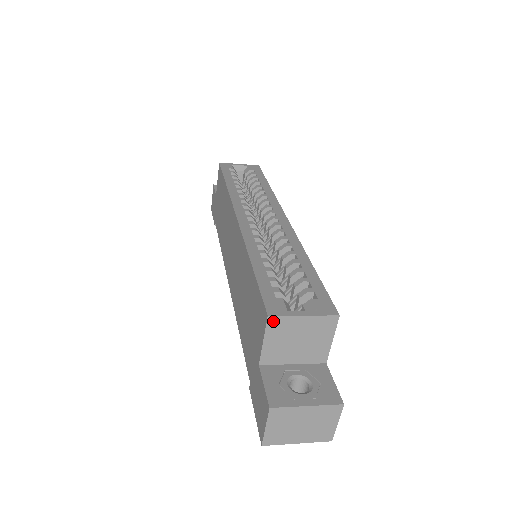
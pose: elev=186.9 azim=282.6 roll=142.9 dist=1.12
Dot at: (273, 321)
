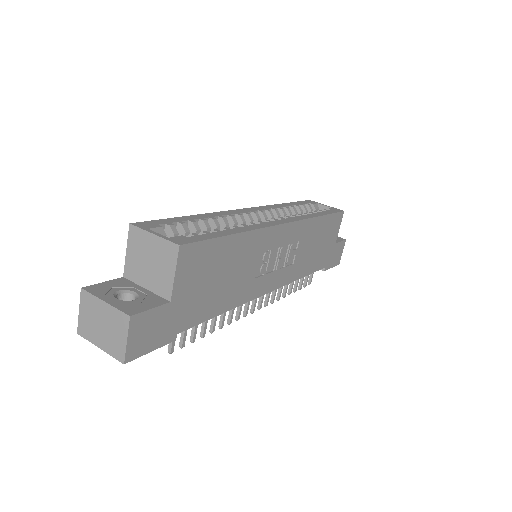
Dot at: (133, 231)
